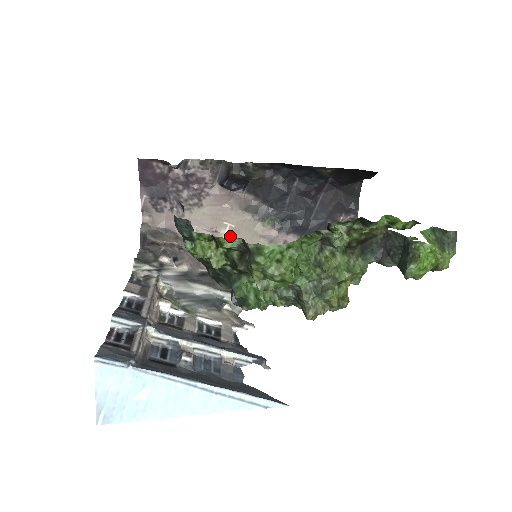
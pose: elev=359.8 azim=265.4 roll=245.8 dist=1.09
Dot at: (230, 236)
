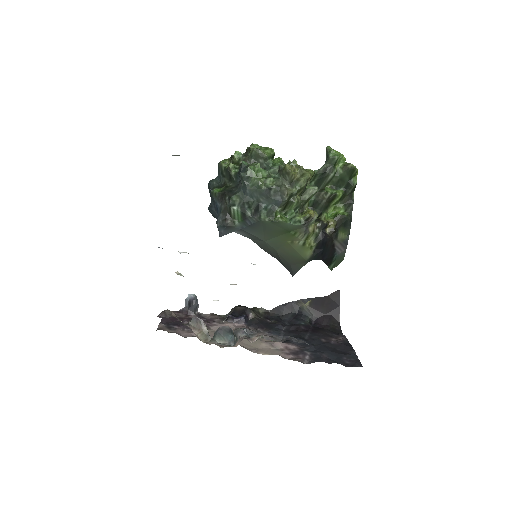
Dot at: occluded
